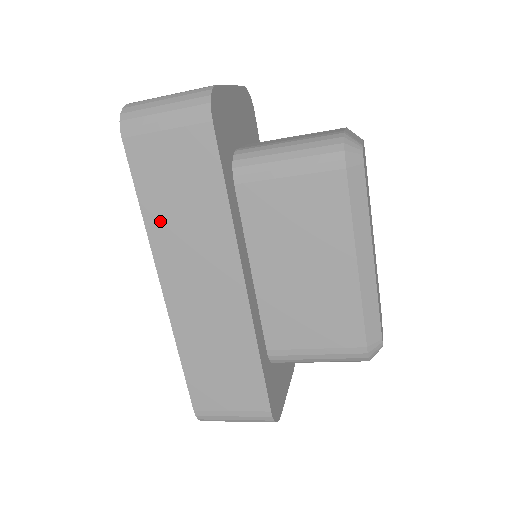
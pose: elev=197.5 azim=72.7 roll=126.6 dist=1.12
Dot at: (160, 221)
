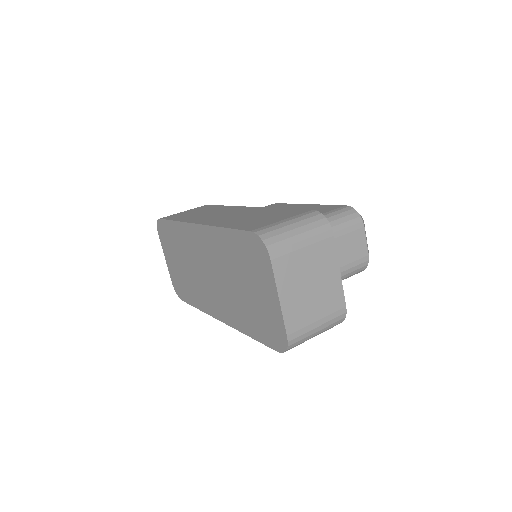
Dot at: occluded
